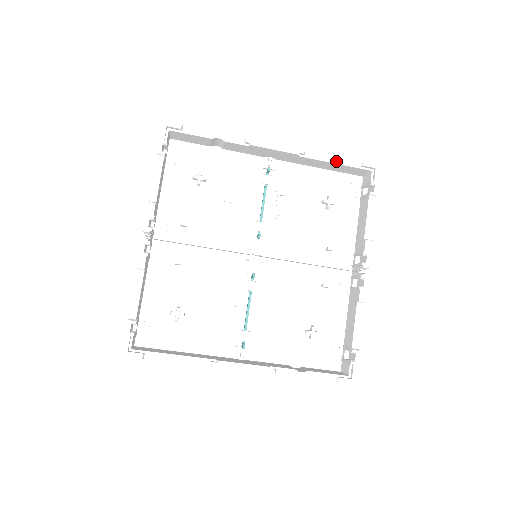
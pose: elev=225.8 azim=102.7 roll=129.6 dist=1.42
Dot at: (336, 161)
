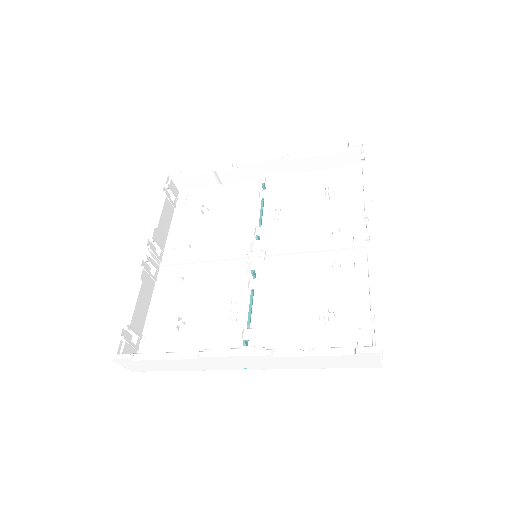
Dot at: (321, 153)
